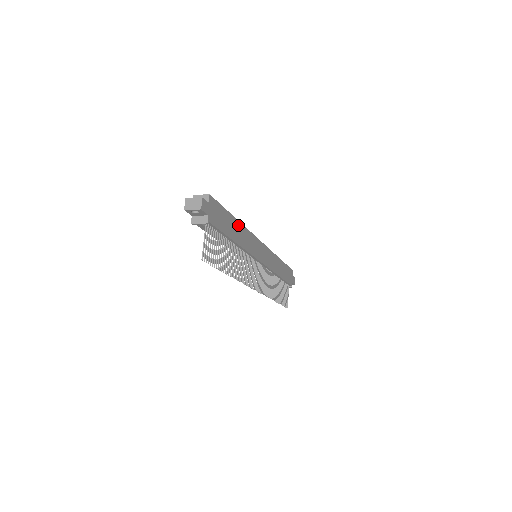
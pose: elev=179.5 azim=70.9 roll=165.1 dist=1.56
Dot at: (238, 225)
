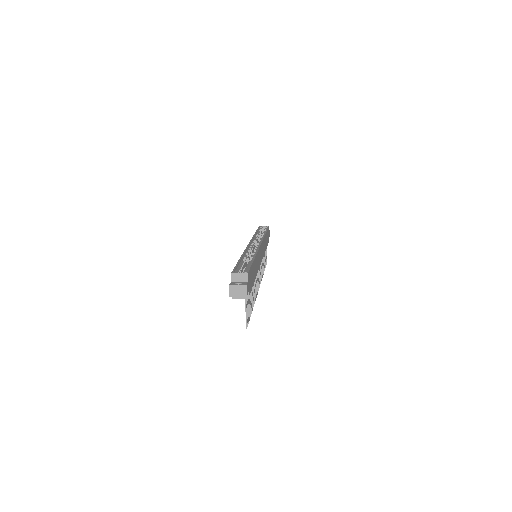
Dot at: (255, 261)
